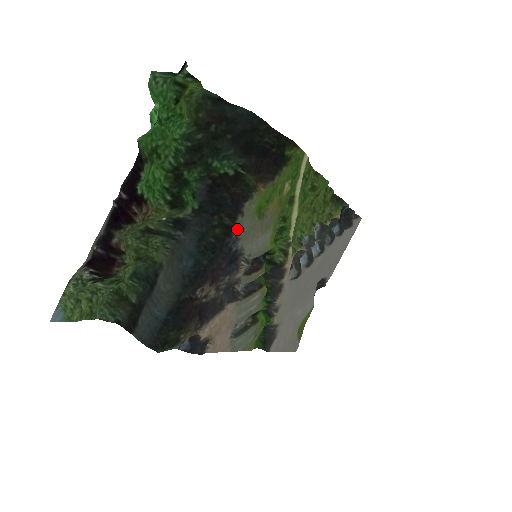
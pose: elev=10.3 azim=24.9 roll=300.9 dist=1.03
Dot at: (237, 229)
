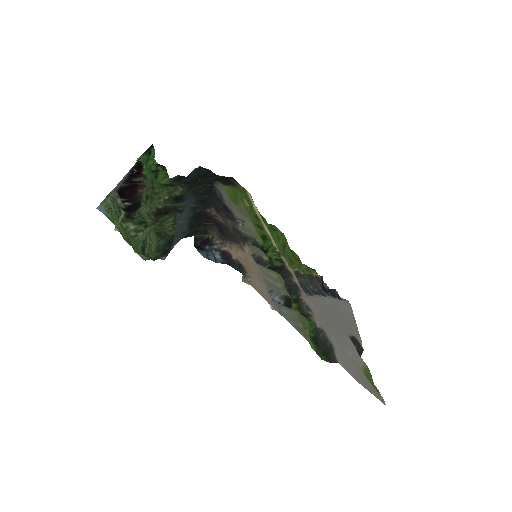
Dot at: (218, 191)
